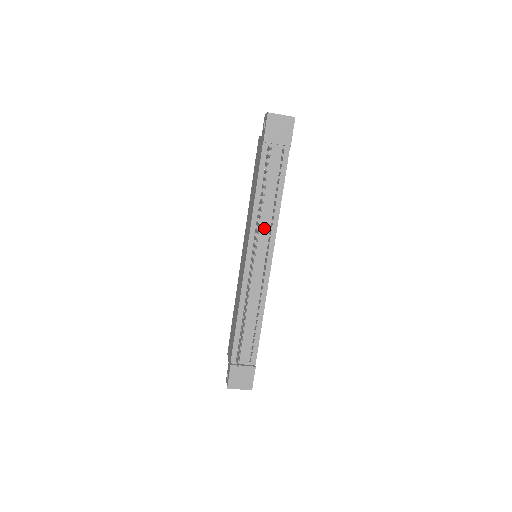
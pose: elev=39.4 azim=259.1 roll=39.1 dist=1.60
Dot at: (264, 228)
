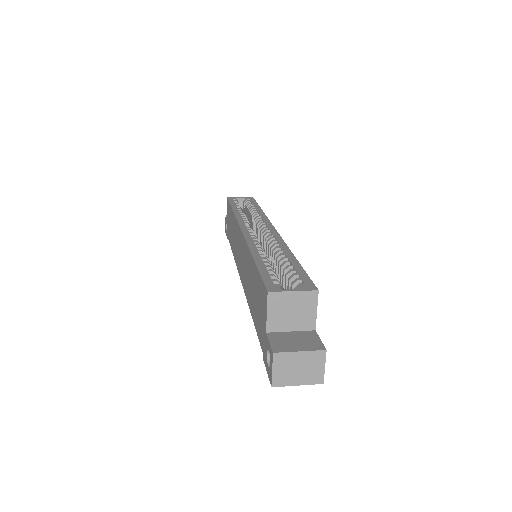
Dot at: occluded
